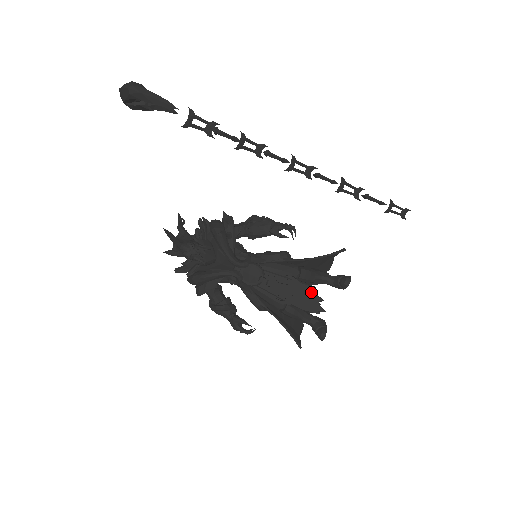
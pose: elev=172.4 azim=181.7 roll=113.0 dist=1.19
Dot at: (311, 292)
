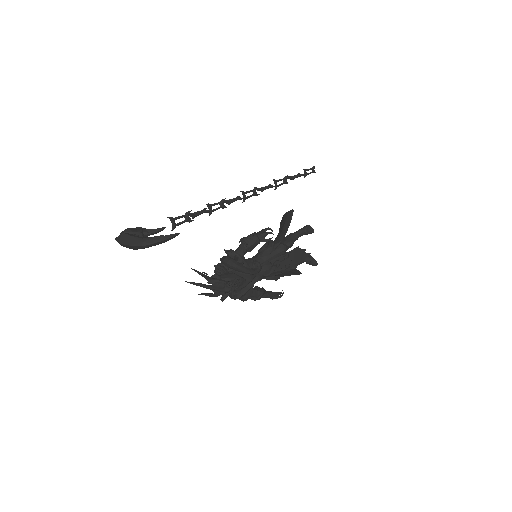
Dot at: (299, 251)
